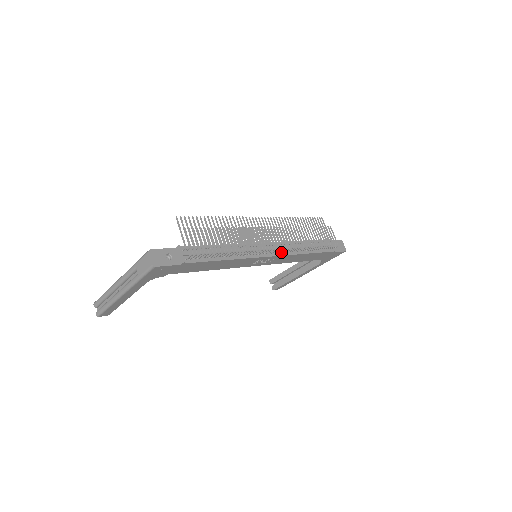
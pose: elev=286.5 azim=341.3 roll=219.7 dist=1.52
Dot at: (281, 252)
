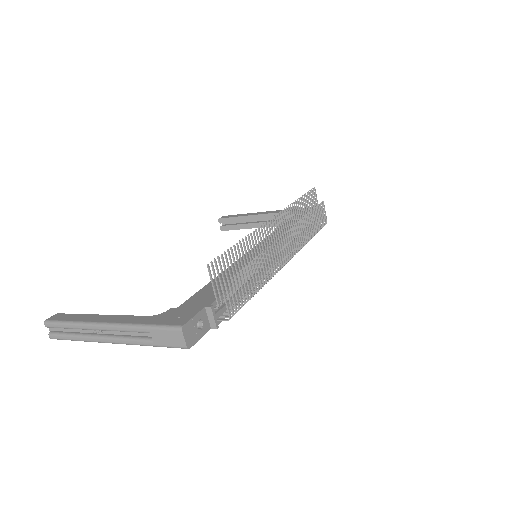
Dot at: occluded
